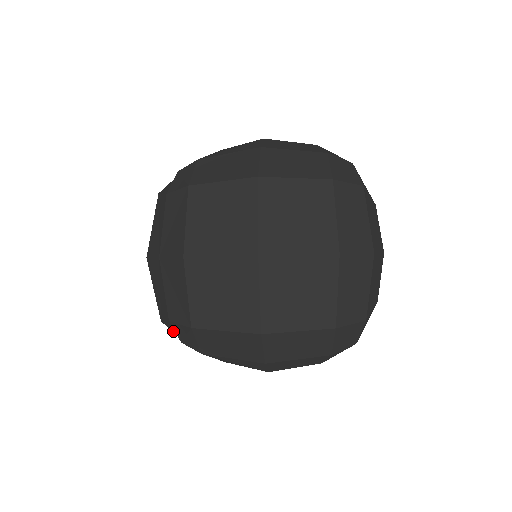
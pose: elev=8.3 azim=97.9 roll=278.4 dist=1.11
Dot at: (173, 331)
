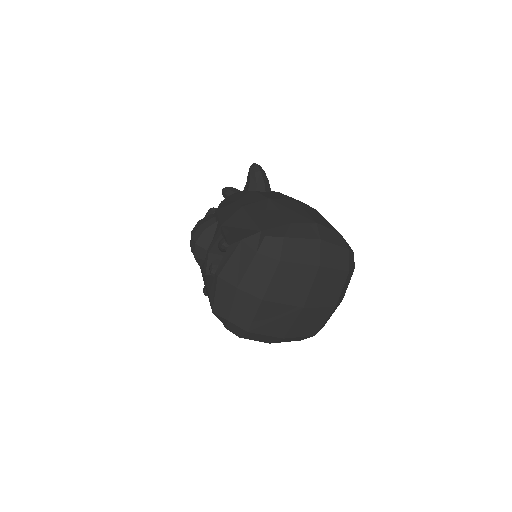
Dot at: (218, 318)
